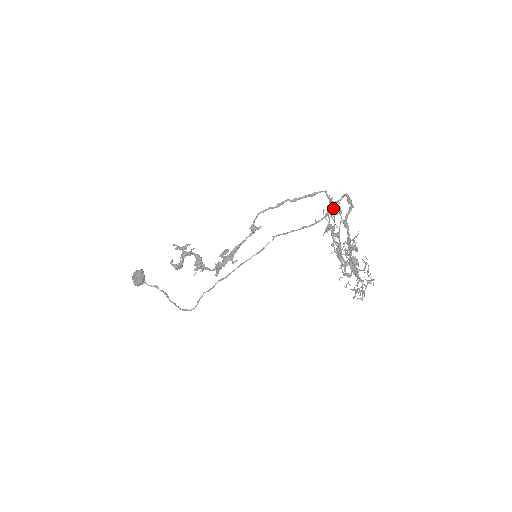
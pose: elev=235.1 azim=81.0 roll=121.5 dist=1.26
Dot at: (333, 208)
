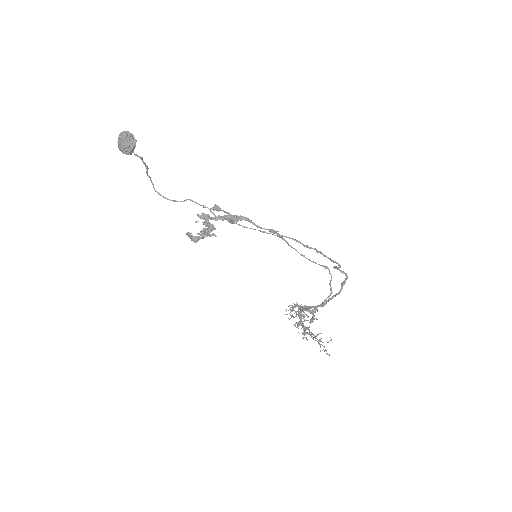
Dot at: (331, 280)
